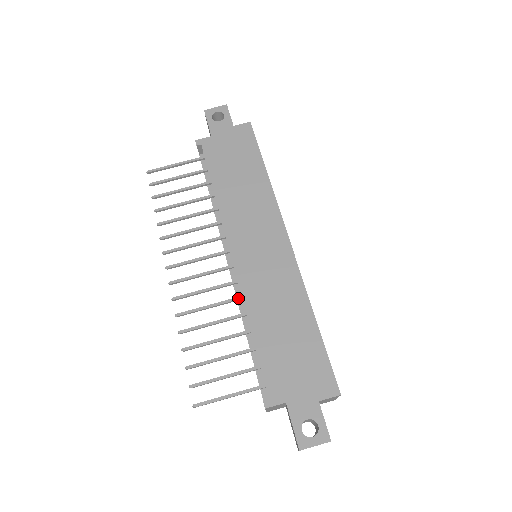
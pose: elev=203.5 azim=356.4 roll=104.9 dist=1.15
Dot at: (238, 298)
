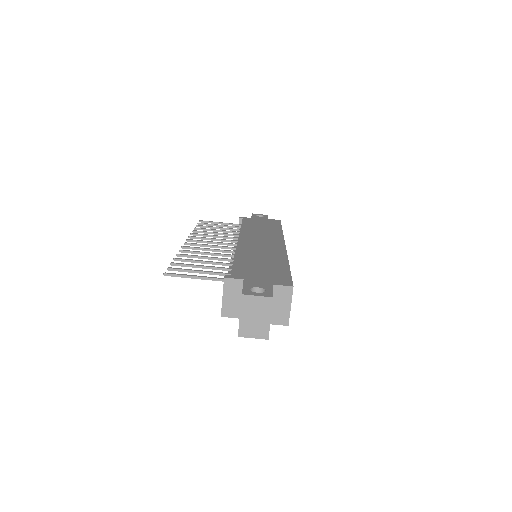
Dot at: (232, 255)
